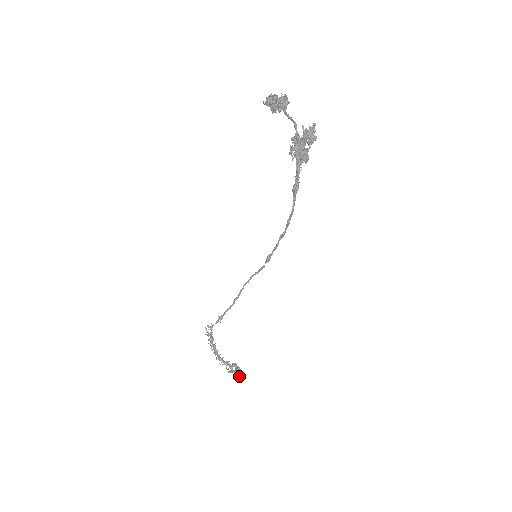
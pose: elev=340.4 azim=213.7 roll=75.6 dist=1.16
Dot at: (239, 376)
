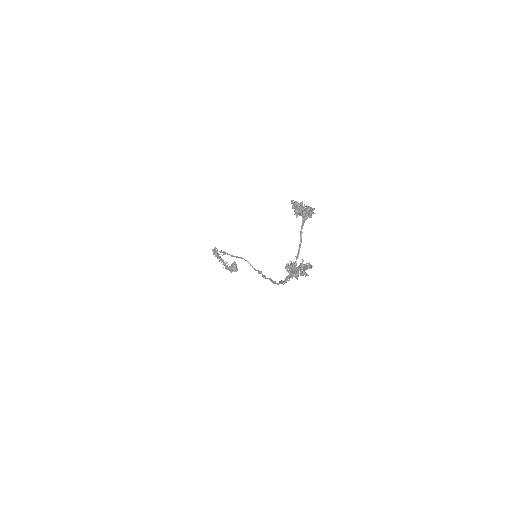
Dot at: (233, 271)
